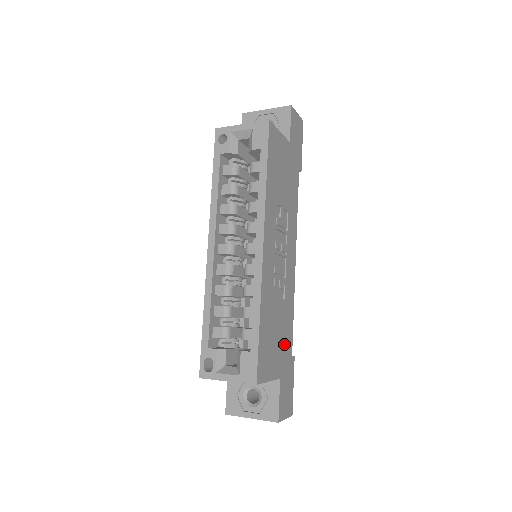
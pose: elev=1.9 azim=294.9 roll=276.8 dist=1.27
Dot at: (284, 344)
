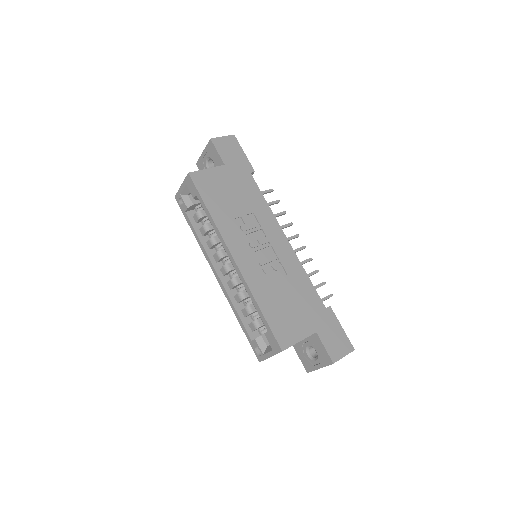
Dot at: (307, 306)
